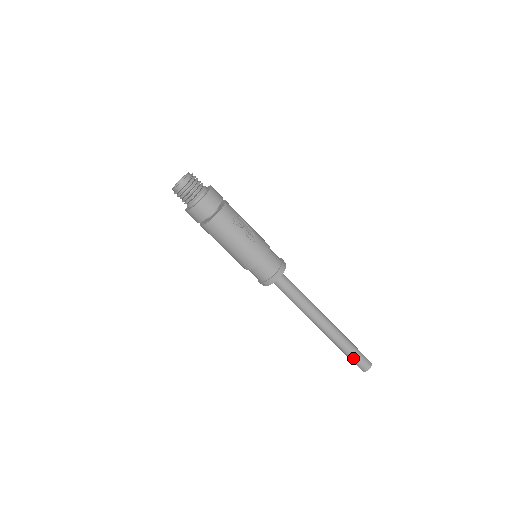
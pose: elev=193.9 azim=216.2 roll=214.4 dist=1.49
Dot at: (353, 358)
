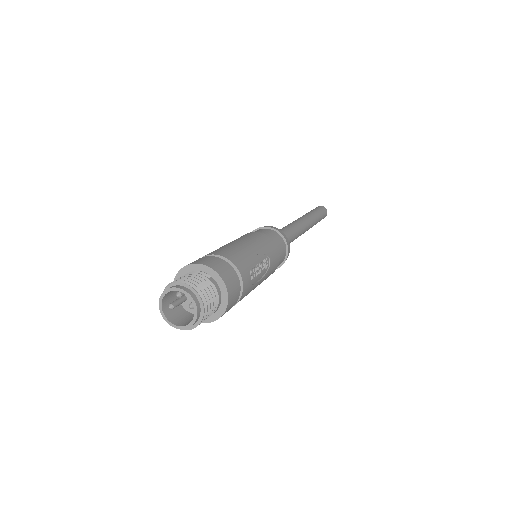
Dot at: occluded
